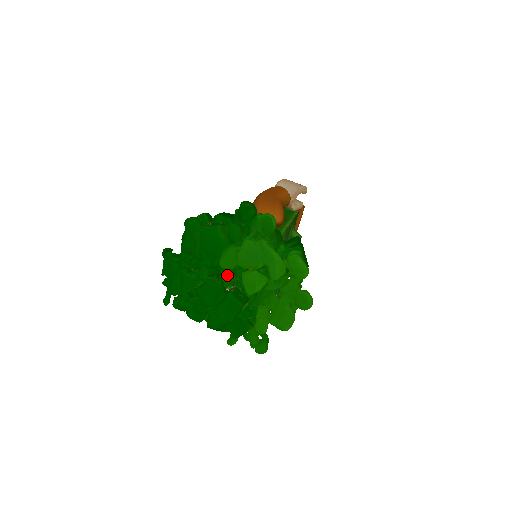
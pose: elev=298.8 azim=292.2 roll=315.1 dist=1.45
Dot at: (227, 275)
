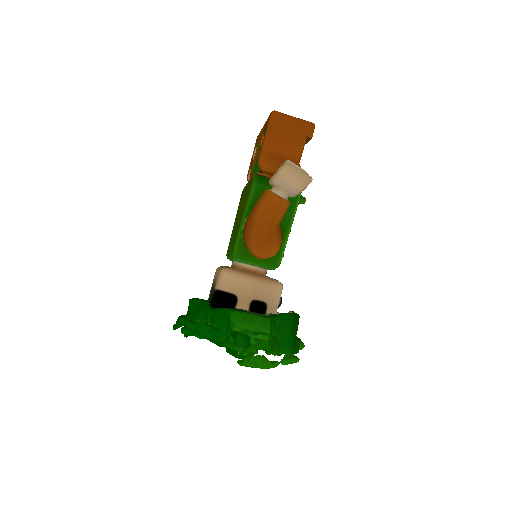
Dot at: occluded
